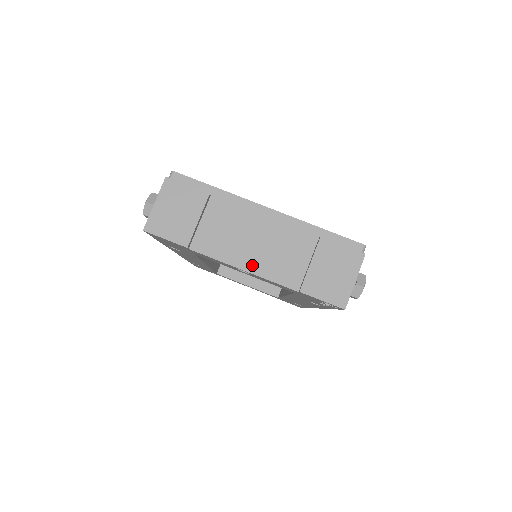
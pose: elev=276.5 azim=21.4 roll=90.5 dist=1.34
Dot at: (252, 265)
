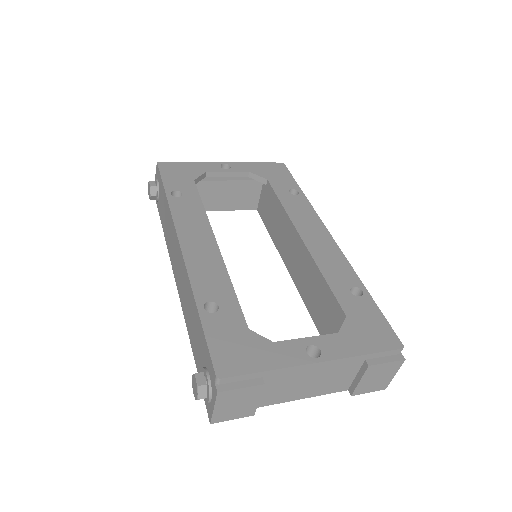
Dot at: (309, 394)
